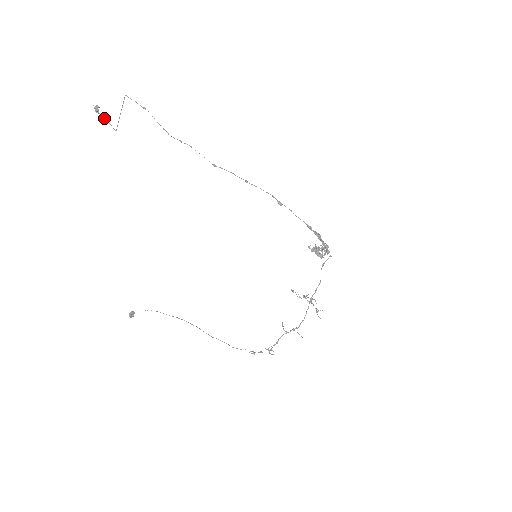
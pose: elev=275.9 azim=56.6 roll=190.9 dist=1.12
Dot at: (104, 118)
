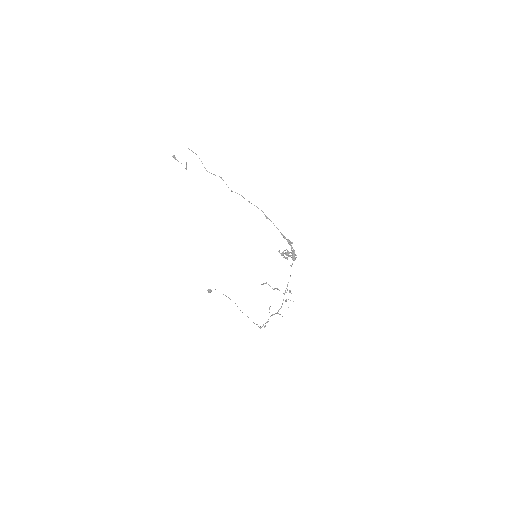
Dot at: occluded
